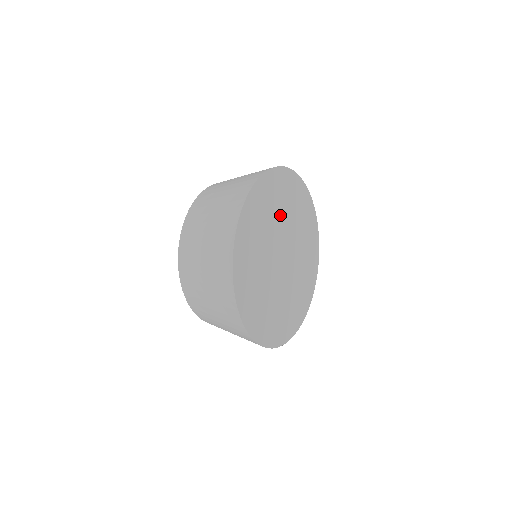
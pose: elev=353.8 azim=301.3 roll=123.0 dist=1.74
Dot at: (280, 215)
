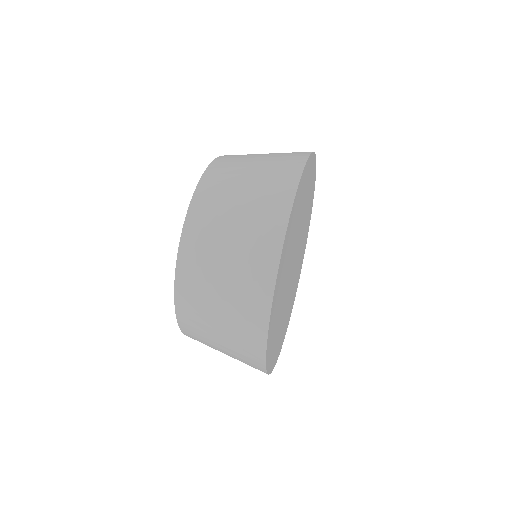
Dot at: (287, 264)
